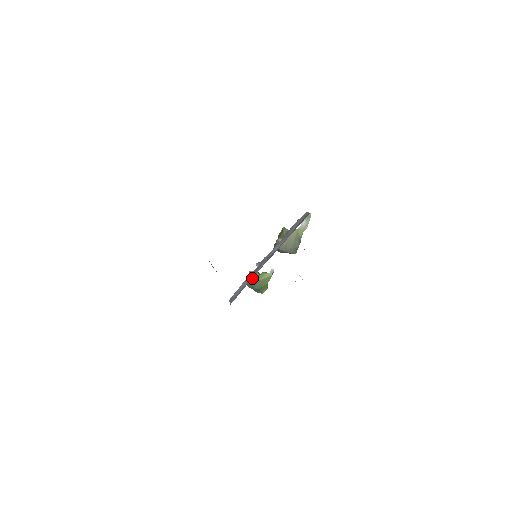
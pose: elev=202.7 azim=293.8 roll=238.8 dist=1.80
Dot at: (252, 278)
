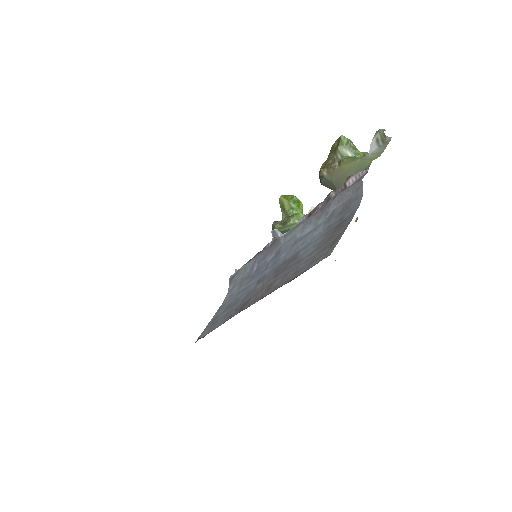
Dot at: (274, 228)
